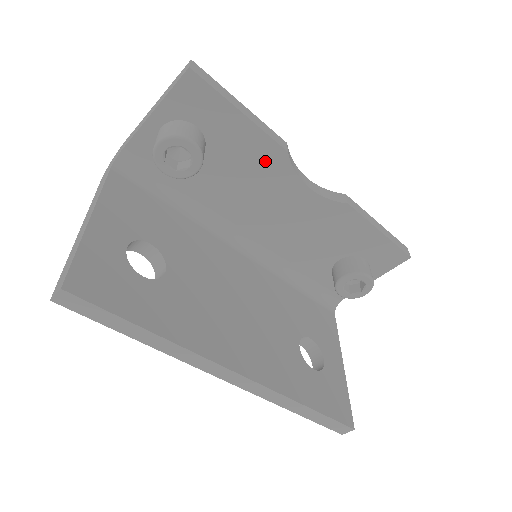
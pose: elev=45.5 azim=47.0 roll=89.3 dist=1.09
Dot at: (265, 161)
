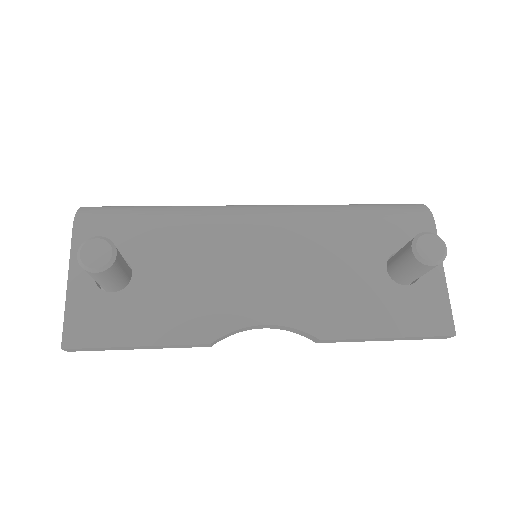
Dot at: occluded
